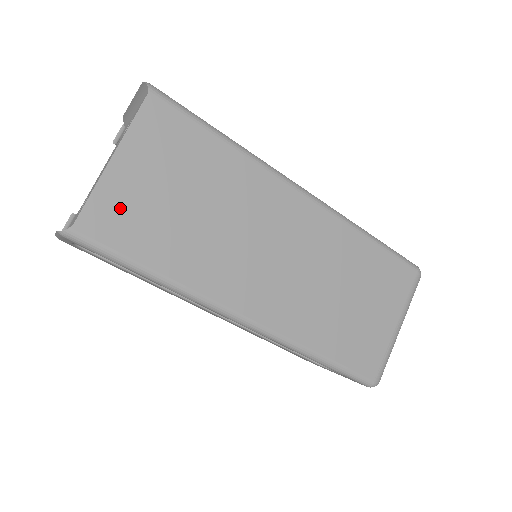
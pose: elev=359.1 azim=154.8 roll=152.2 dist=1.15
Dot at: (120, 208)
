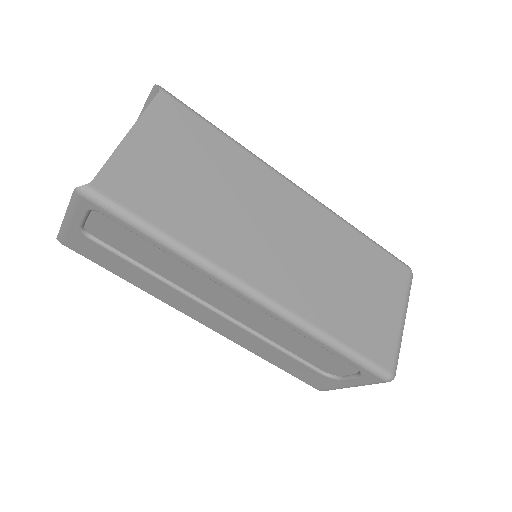
Dot at: (135, 174)
